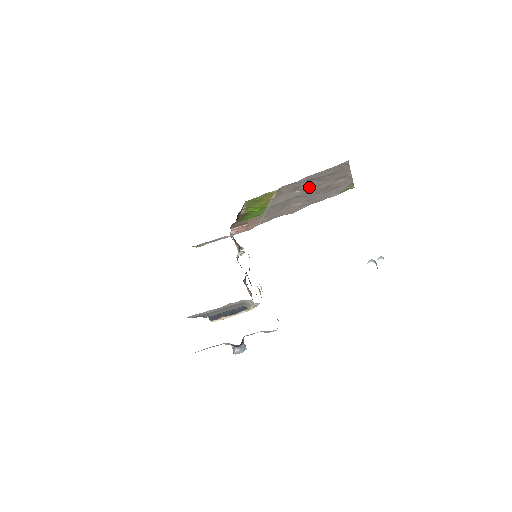
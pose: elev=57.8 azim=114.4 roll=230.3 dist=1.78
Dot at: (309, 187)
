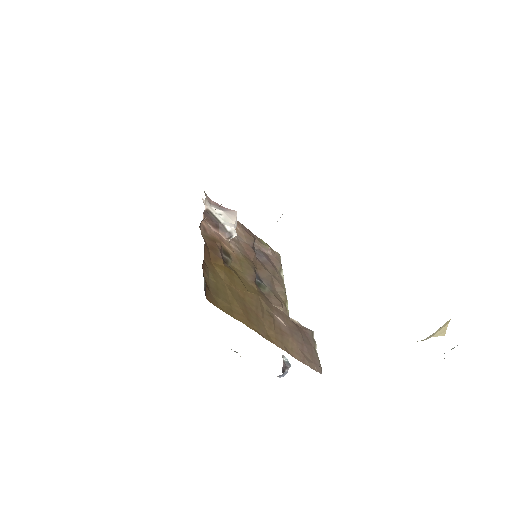
Dot at: occluded
